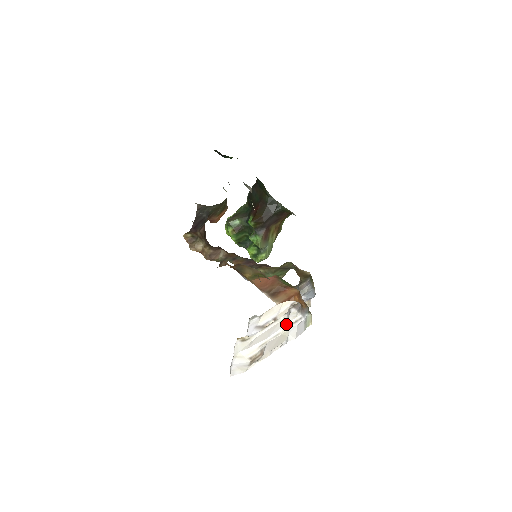
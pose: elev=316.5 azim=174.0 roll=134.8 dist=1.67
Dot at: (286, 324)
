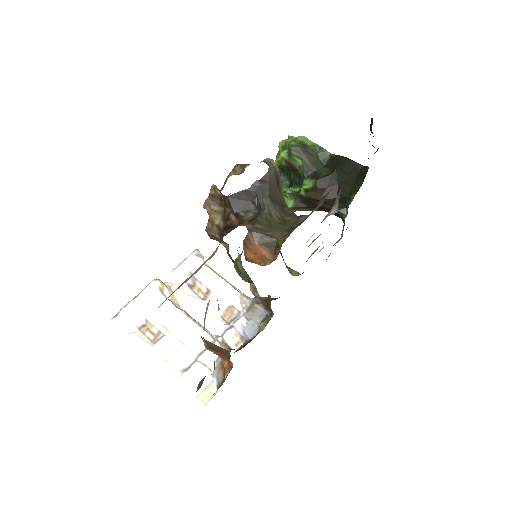
Dot at: (198, 350)
